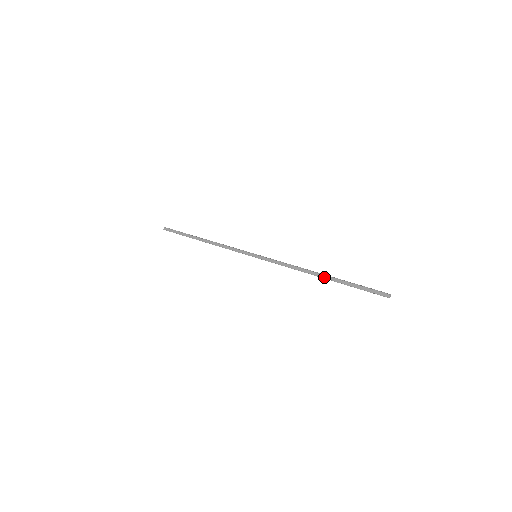
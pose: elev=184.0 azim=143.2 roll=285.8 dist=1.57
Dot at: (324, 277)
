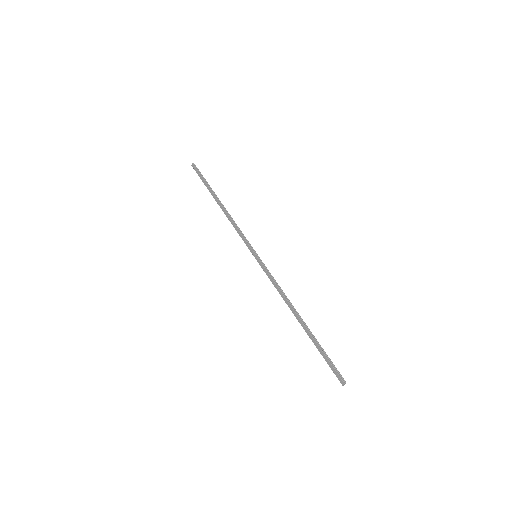
Dot at: (301, 323)
